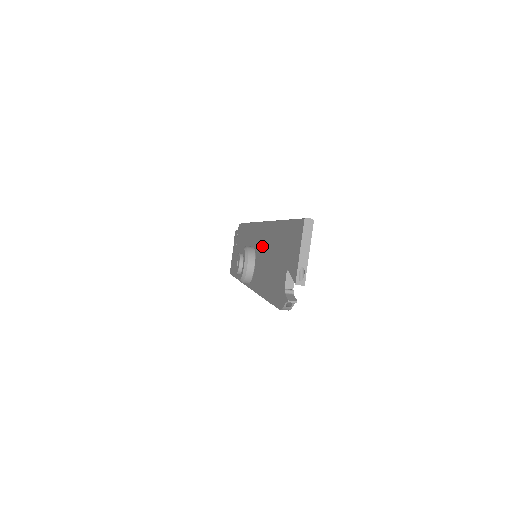
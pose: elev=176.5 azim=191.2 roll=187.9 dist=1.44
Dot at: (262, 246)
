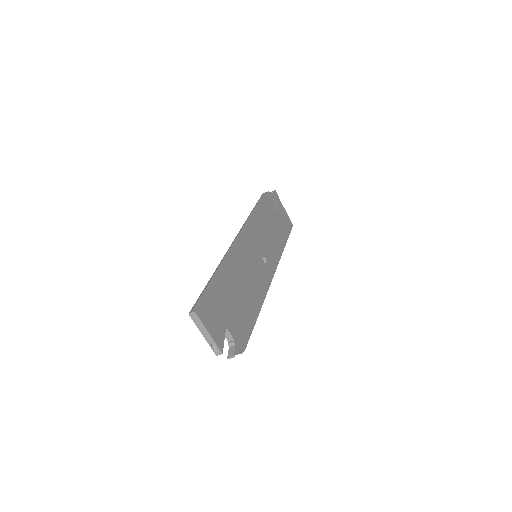
Dot at: occluded
